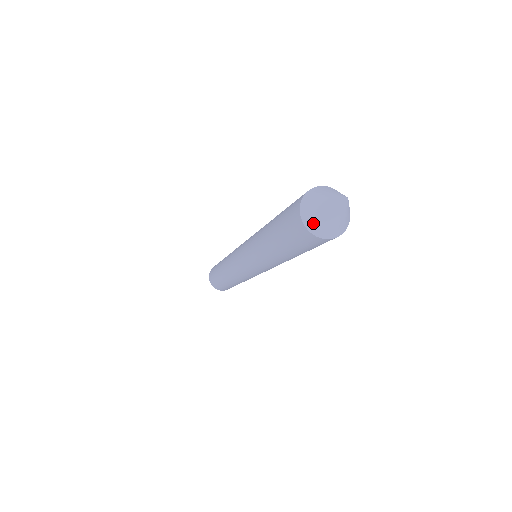
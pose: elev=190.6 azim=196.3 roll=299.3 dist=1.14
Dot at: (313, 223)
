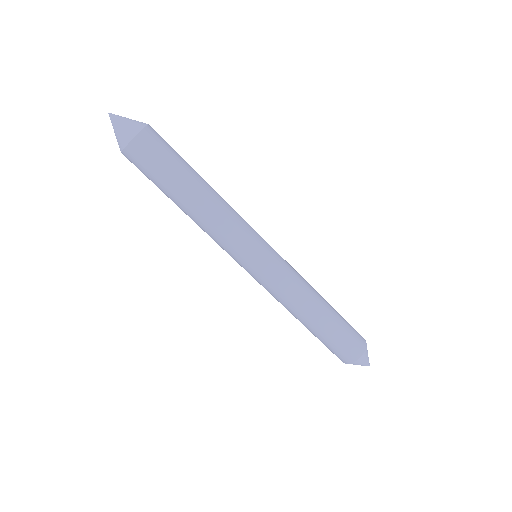
Dot at: (121, 142)
